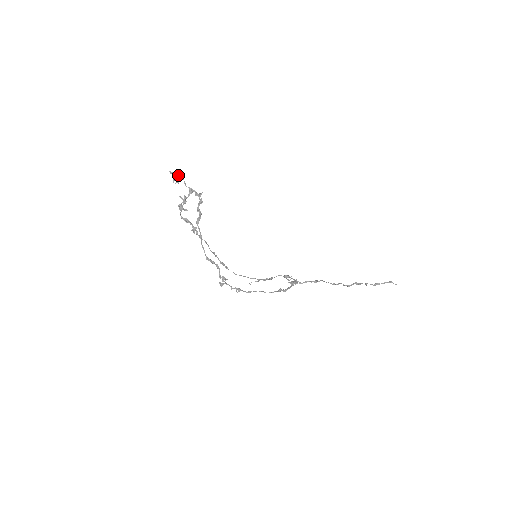
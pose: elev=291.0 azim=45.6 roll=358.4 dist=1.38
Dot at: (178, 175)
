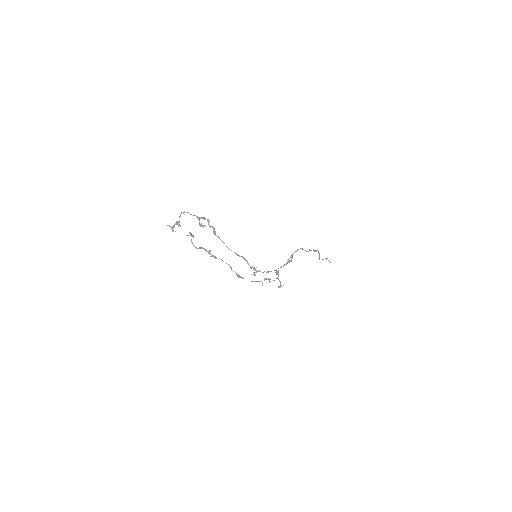
Dot at: (177, 221)
